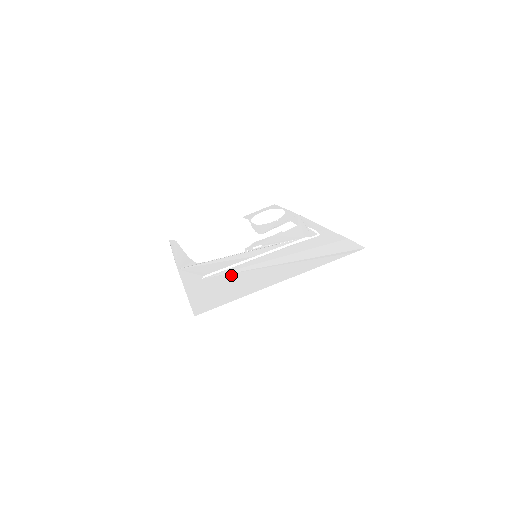
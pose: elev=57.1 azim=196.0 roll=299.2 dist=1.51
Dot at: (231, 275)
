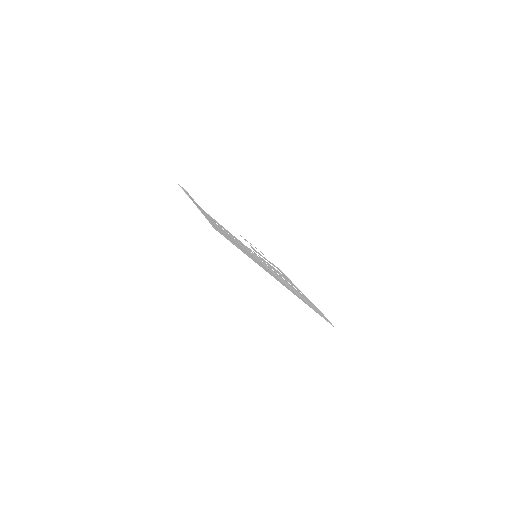
Dot at: occluded
